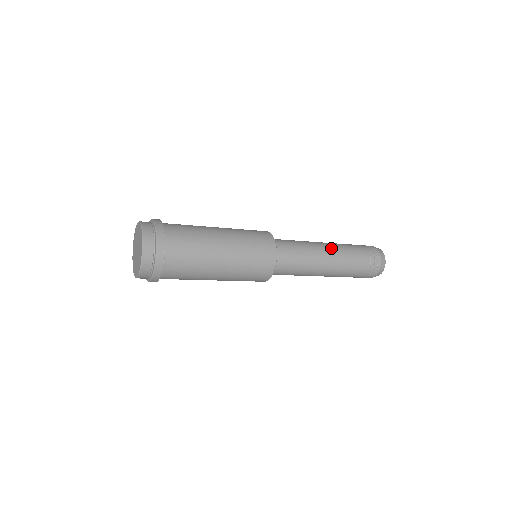
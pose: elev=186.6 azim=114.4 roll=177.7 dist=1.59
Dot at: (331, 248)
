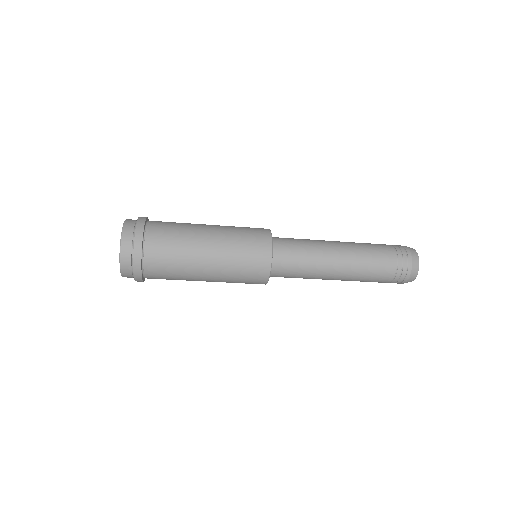
Dot at: occluded
